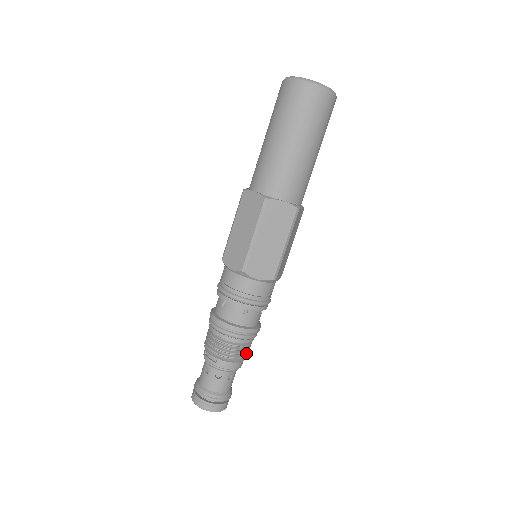
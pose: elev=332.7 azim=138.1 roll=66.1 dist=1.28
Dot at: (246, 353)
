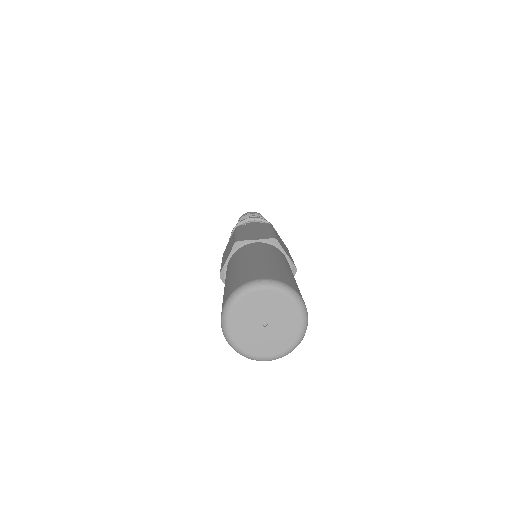
Dot at: occluded
